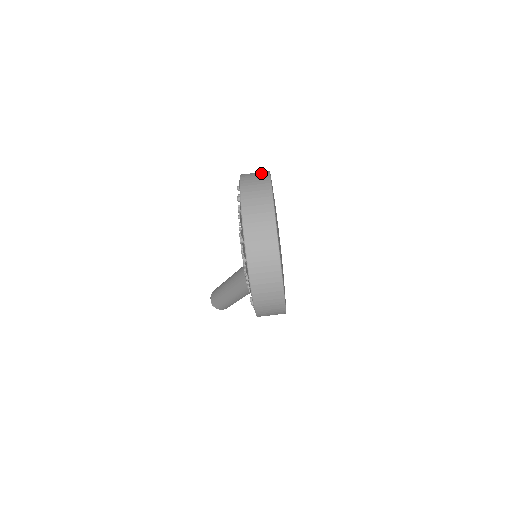
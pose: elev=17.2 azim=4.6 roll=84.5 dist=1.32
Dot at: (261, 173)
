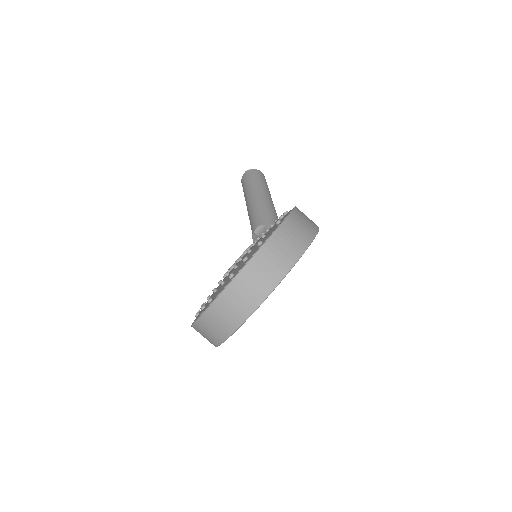
Dot at: (291, 253)
